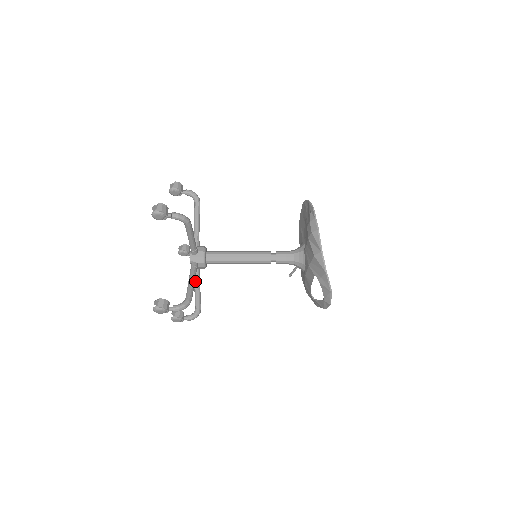
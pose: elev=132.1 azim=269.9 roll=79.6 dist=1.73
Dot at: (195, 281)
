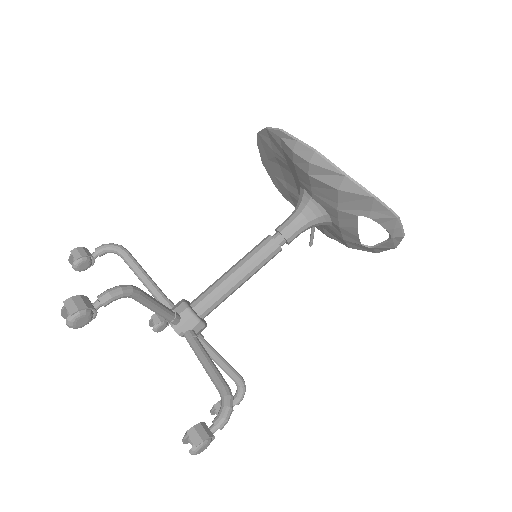
Dot at: (207, 352)
